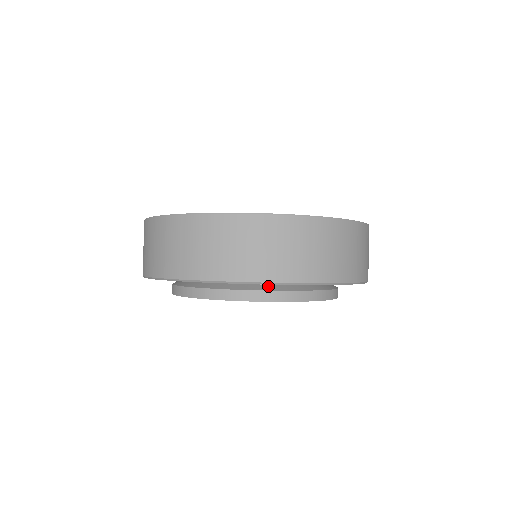
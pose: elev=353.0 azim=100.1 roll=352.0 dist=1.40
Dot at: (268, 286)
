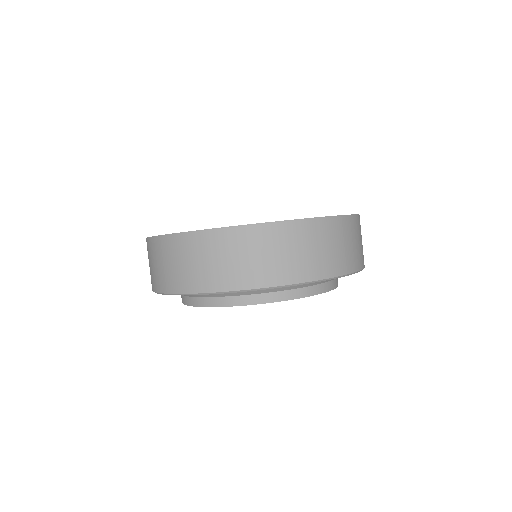
Dot at: occluded
